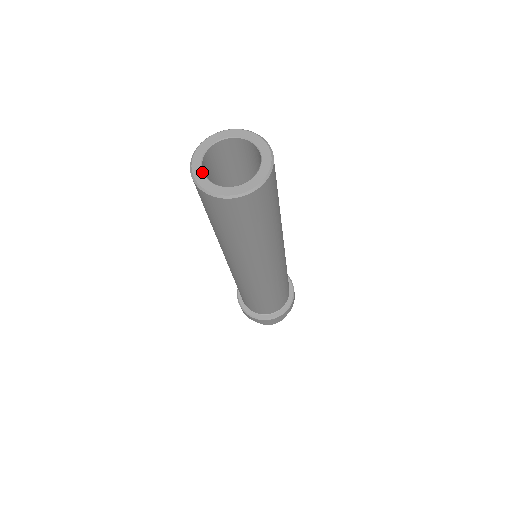
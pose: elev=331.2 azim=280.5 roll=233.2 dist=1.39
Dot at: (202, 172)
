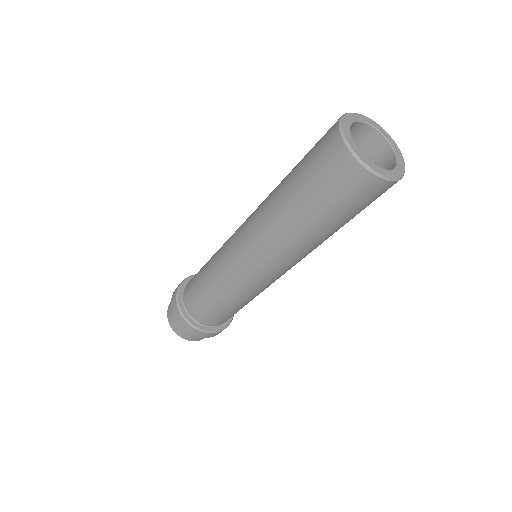
Dot at: (360, 151)
